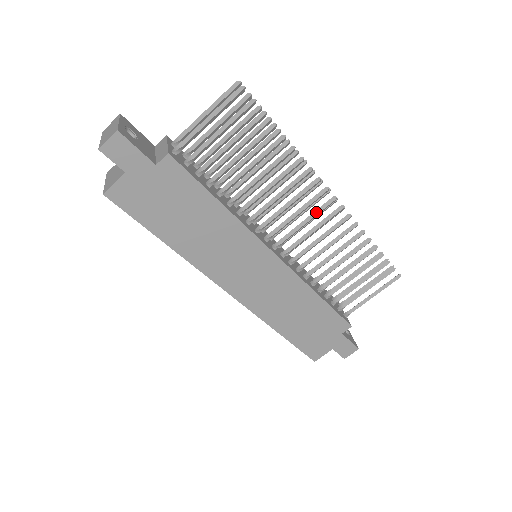
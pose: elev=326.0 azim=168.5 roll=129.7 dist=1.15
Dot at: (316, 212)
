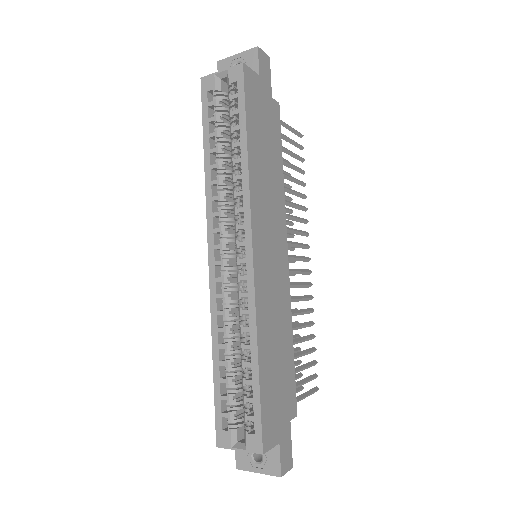
Dot at: (301, 257)
